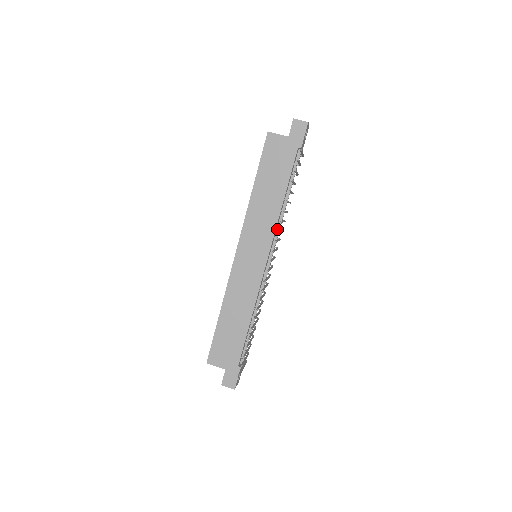
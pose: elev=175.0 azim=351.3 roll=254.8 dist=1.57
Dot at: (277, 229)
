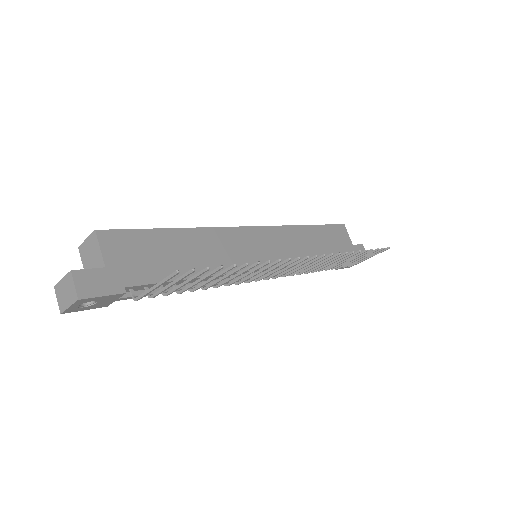
Dot at: occluded
